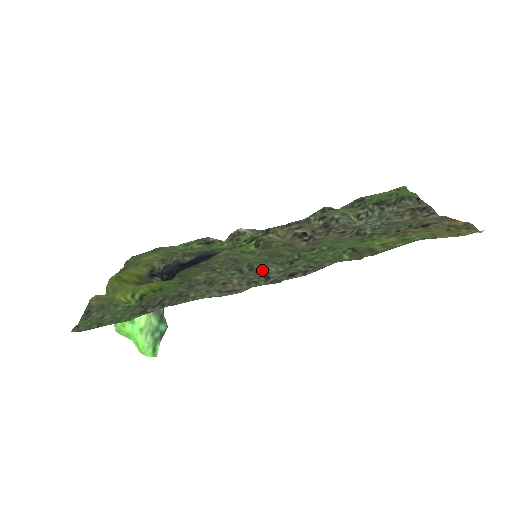
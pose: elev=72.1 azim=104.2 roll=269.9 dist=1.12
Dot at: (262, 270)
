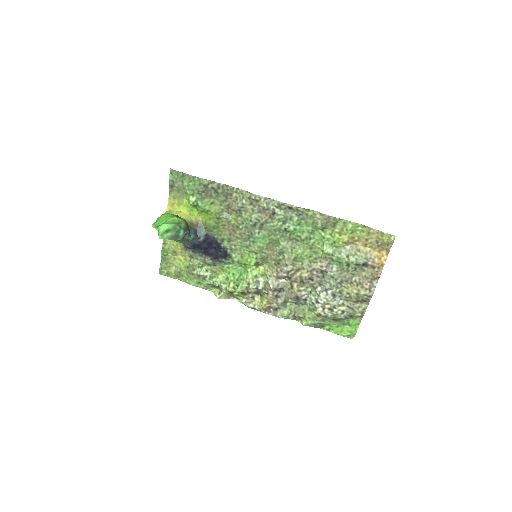
Dot at: (270, 220)
